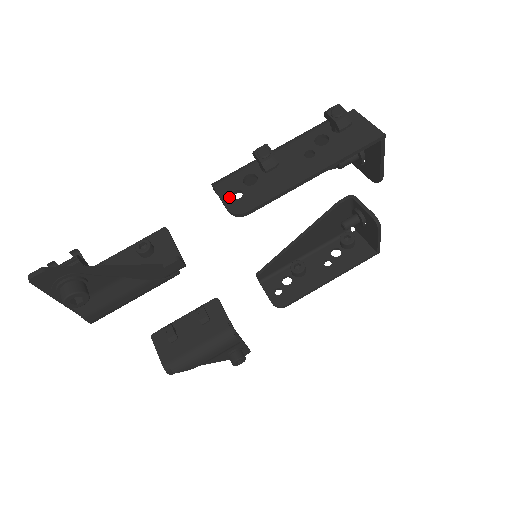
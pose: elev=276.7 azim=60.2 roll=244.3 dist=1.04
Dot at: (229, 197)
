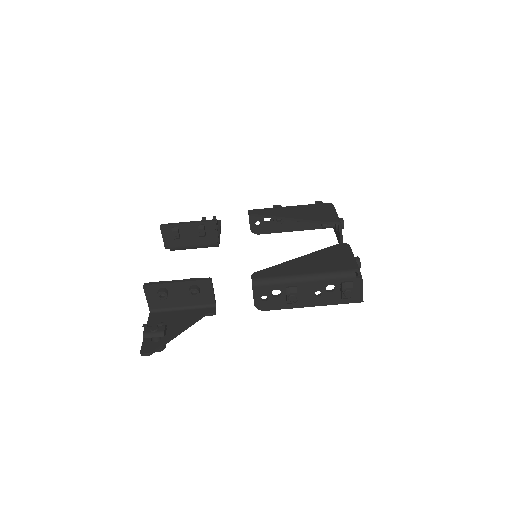
Dot at: (259, 298)
